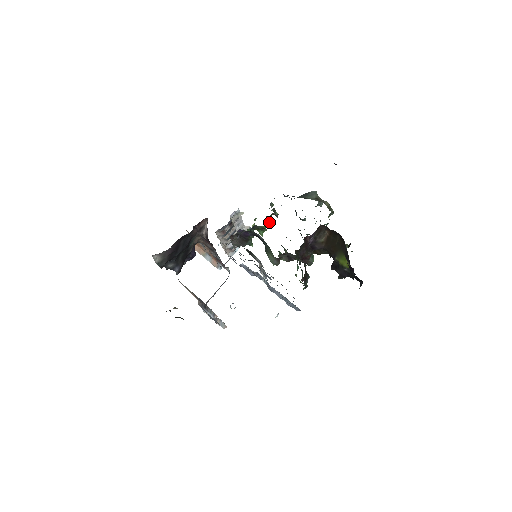
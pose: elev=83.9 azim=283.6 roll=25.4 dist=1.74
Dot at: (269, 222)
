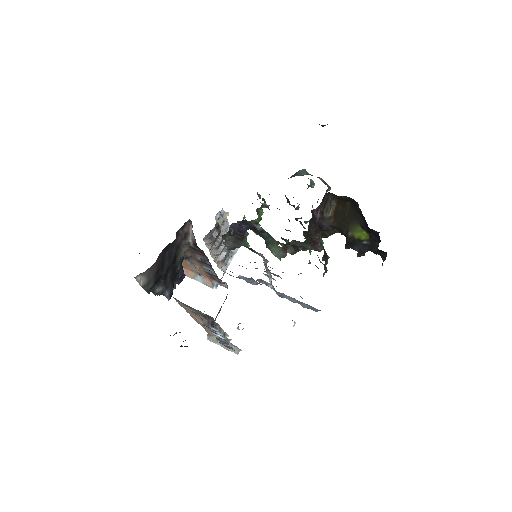
Dot at: occluded
